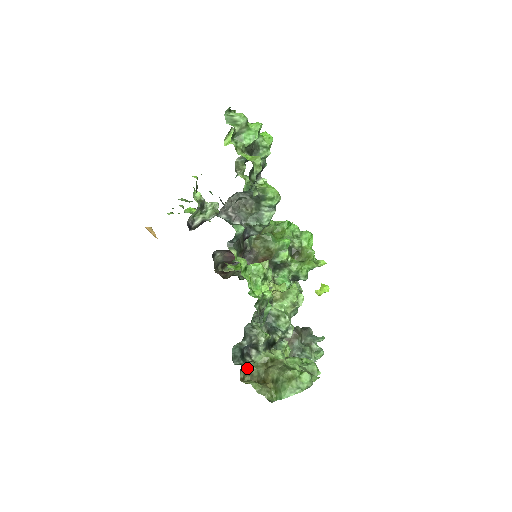
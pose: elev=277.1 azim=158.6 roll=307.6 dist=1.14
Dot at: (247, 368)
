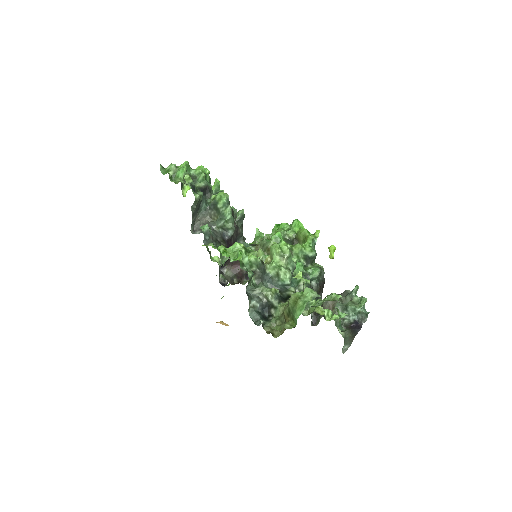
Dot at: (271, 324)
